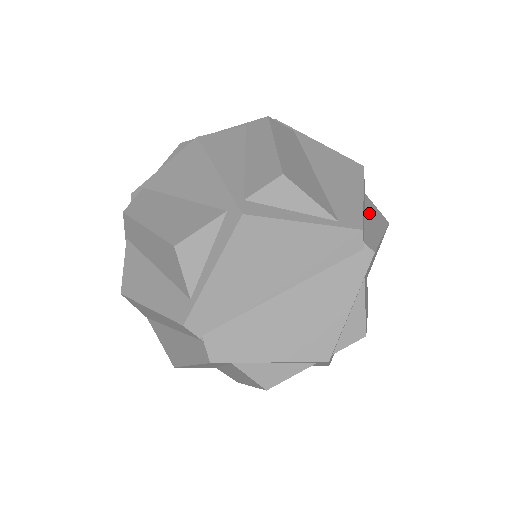
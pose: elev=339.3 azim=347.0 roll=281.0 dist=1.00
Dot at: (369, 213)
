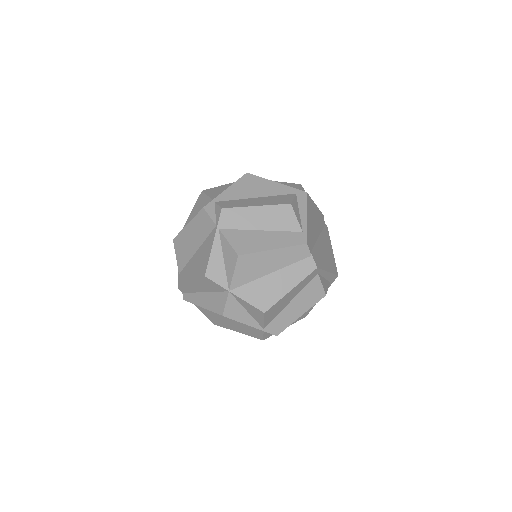
Dot at: occluded
